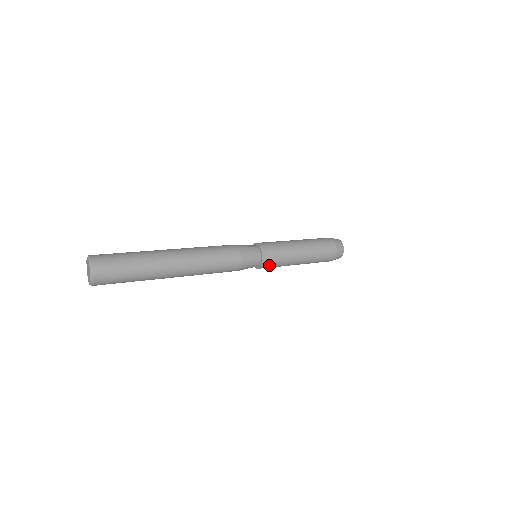
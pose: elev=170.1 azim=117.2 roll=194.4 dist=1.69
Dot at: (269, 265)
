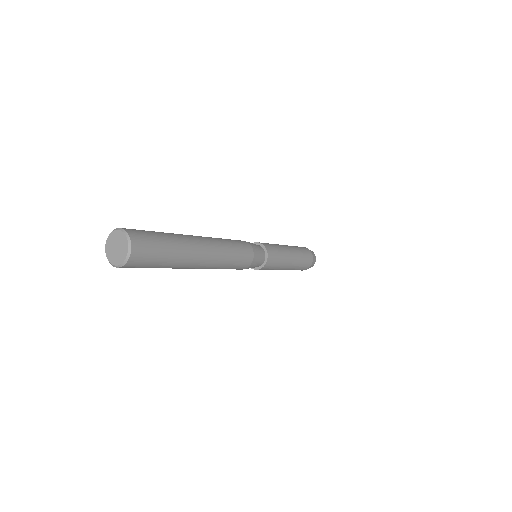
Dot at: (272, 262)
